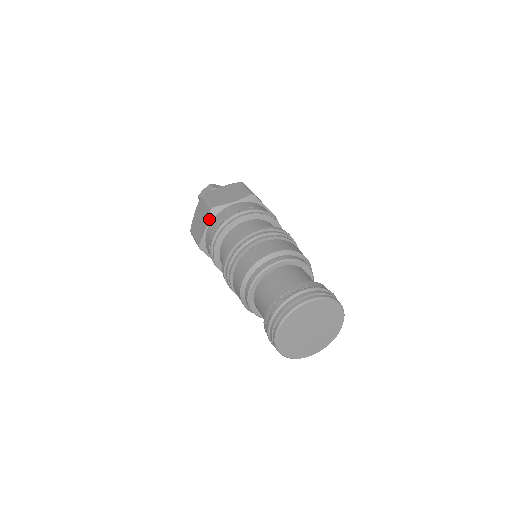
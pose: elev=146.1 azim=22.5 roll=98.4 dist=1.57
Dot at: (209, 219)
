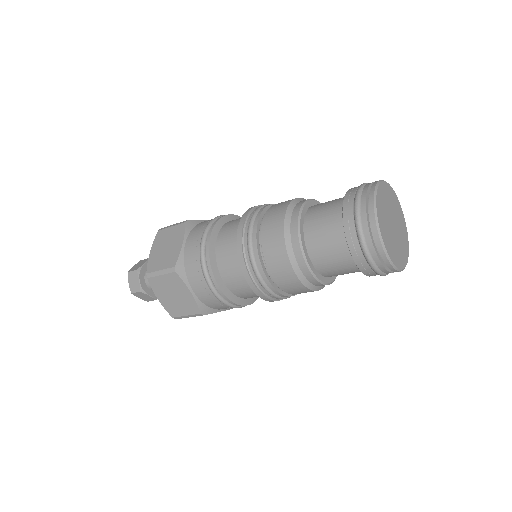
Dot at: (185, 232)
